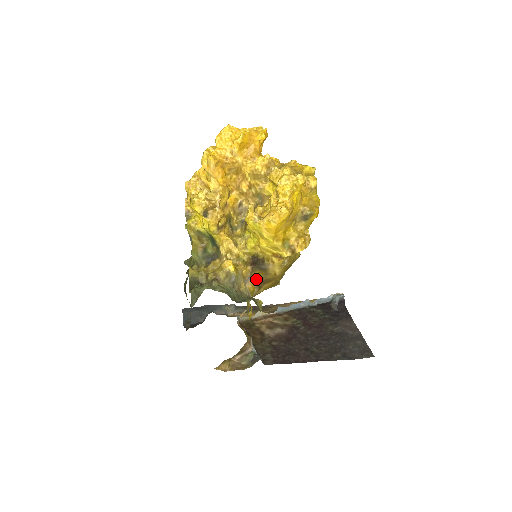
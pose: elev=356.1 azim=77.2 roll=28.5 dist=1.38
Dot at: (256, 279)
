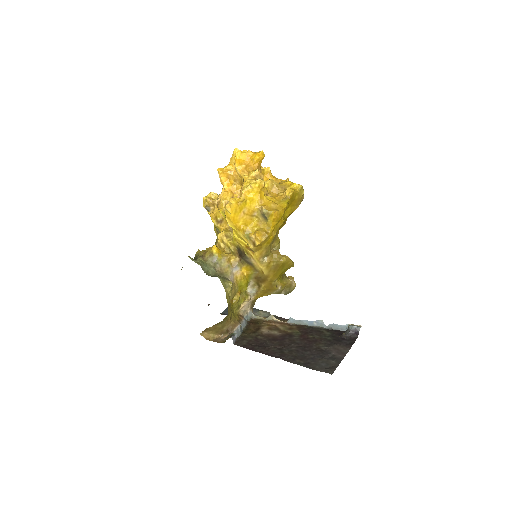
Dot at: (249, 273)
